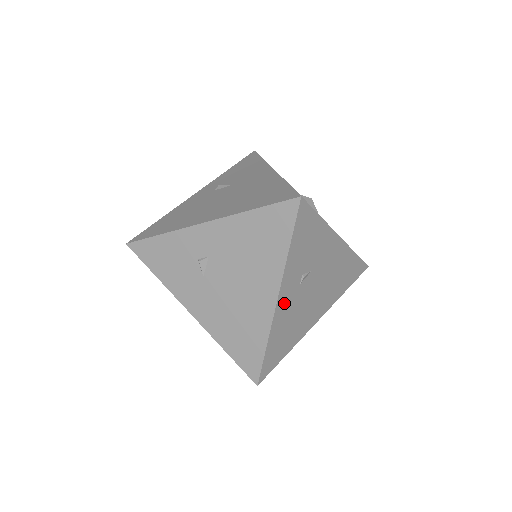
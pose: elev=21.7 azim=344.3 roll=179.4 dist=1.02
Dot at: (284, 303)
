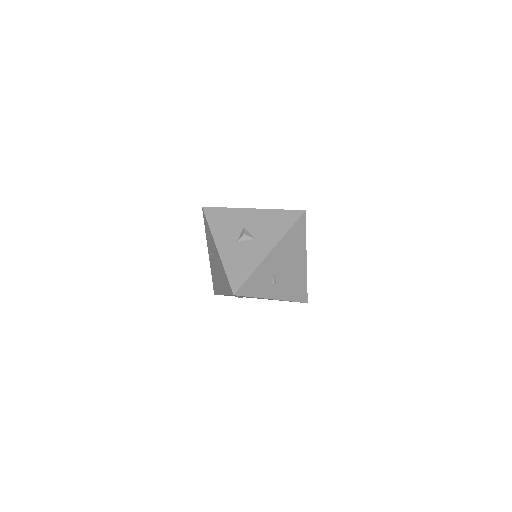
Dot at: (278, 293)
